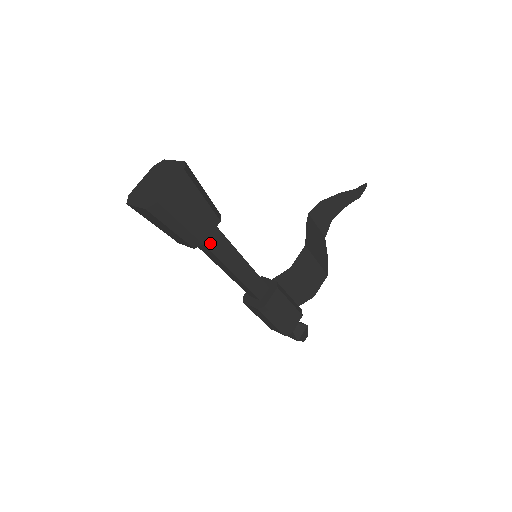
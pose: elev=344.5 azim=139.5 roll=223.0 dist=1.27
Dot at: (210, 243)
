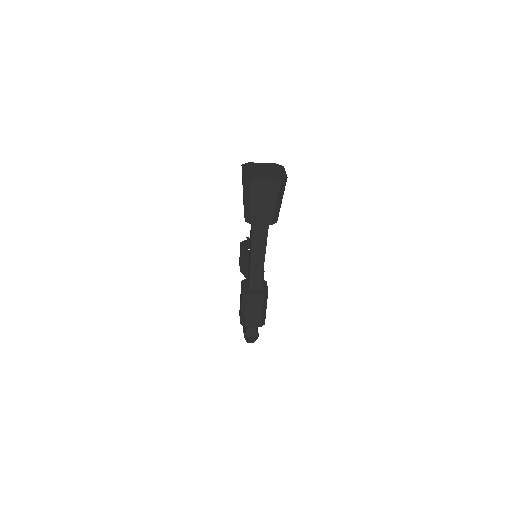
Dot at: (268, 227)
